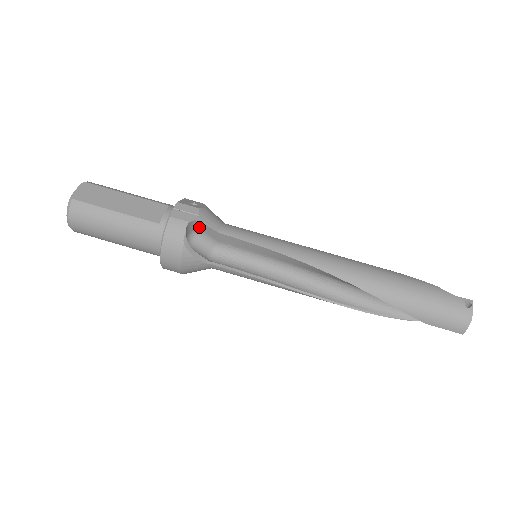
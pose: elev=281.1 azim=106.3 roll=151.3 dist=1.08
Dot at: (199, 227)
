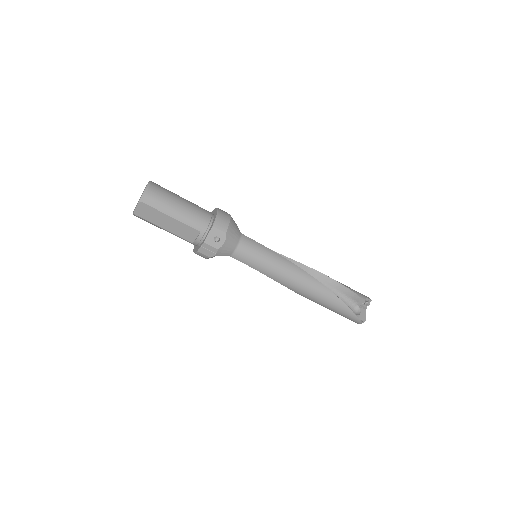
Dot at: occluded
